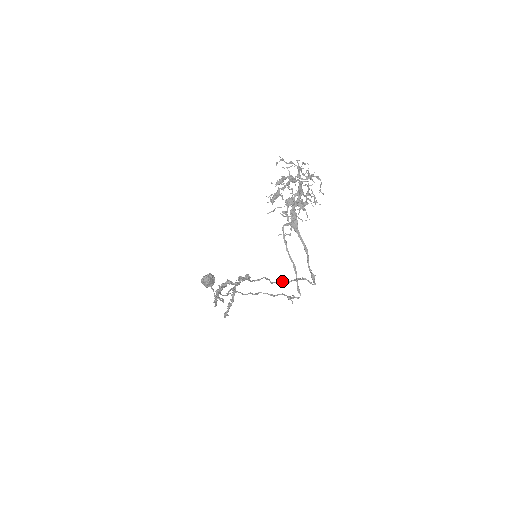
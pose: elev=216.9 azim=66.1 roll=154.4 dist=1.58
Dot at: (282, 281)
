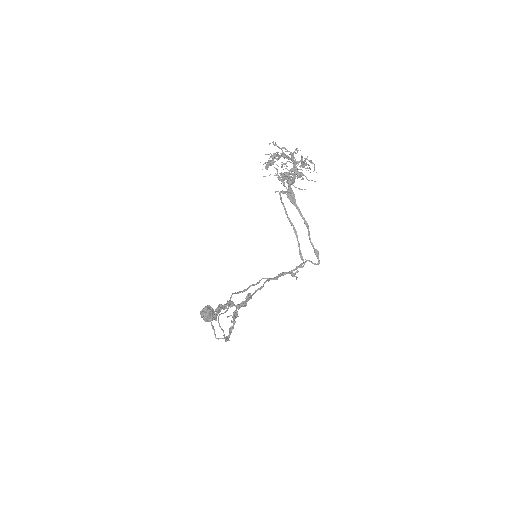
Dot at: (285, 272)
